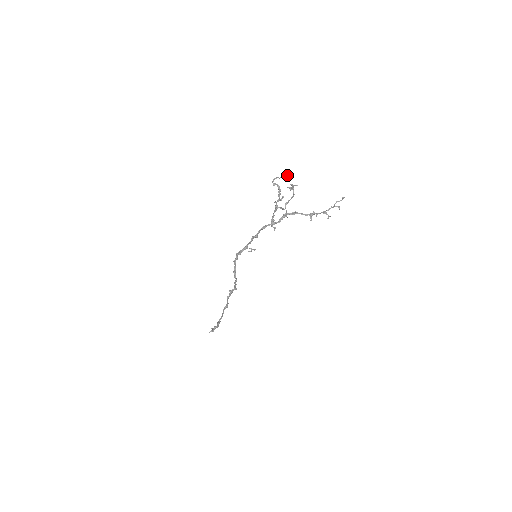
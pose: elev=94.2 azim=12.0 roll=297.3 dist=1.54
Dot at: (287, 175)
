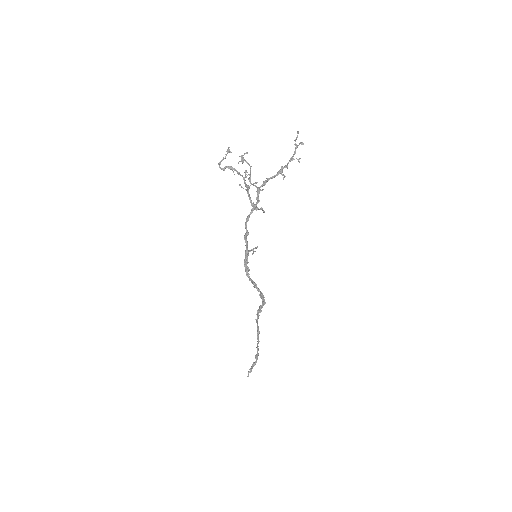
Dot at: (229, 150)
